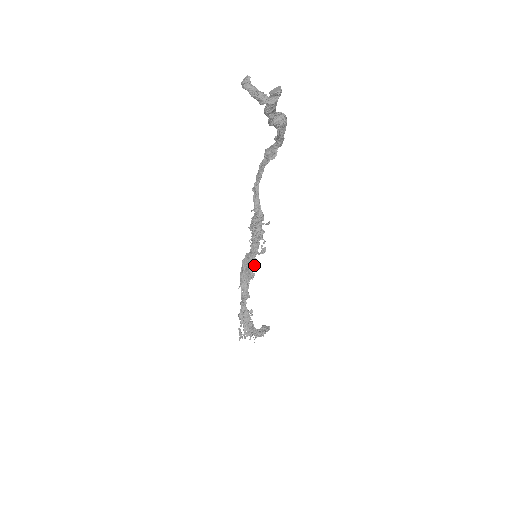
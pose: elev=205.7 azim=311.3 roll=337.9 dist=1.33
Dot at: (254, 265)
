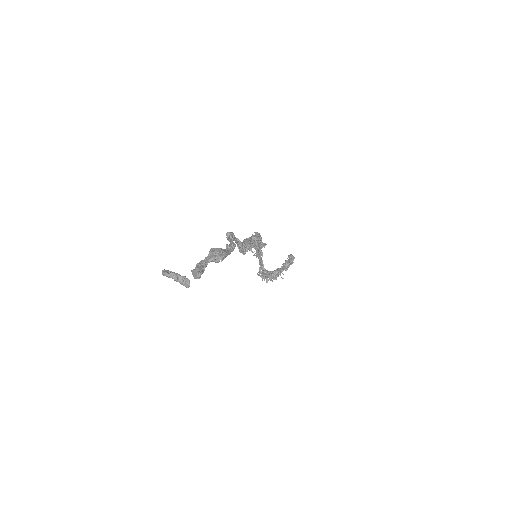
Dot at: (262, 246)
